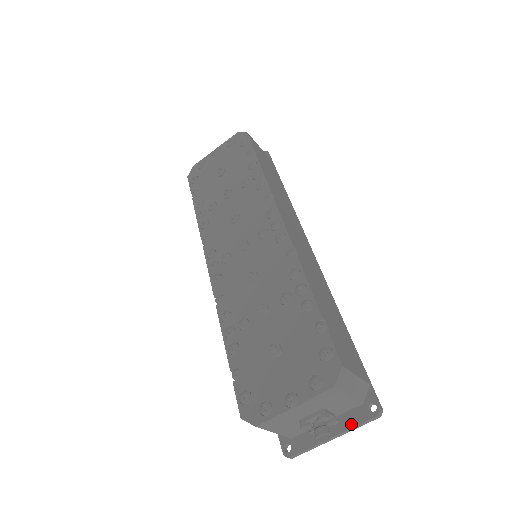
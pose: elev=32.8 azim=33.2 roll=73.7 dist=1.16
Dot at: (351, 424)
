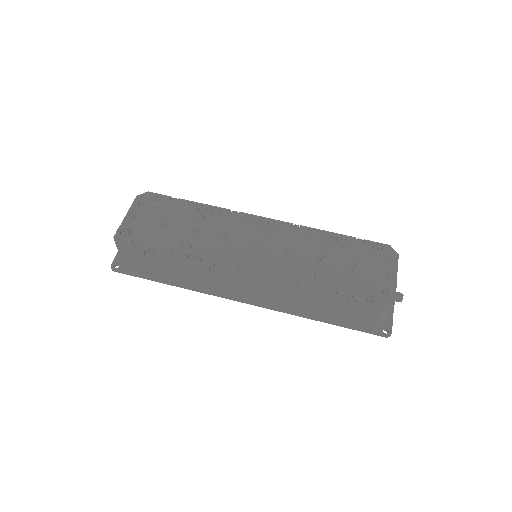
Dot at: occluded
